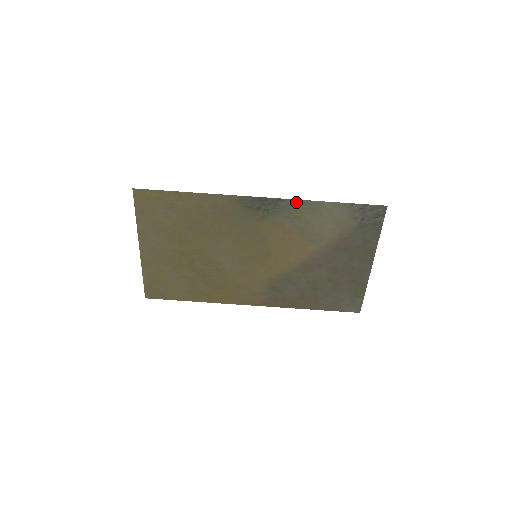
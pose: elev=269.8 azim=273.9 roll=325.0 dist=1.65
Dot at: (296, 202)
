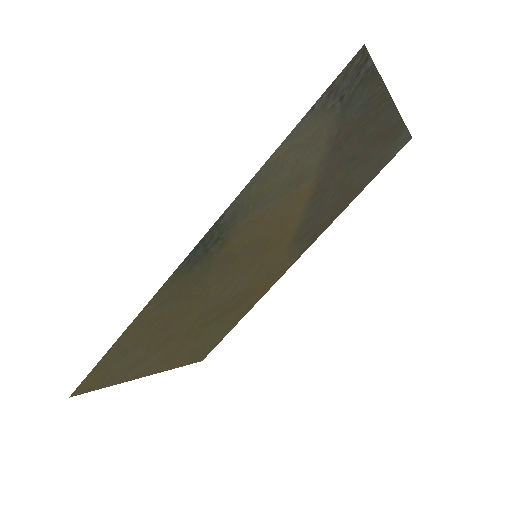
Dot at: (239, 198)
